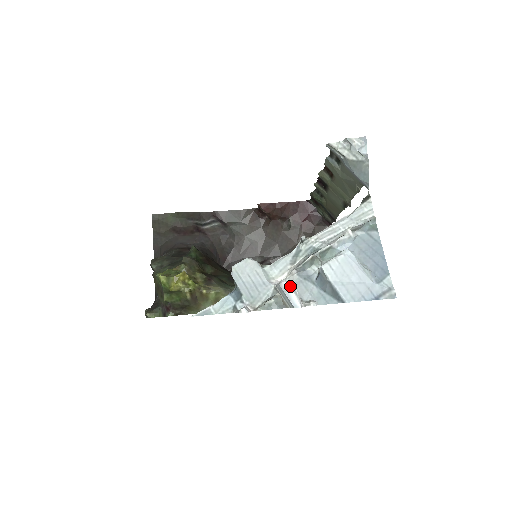
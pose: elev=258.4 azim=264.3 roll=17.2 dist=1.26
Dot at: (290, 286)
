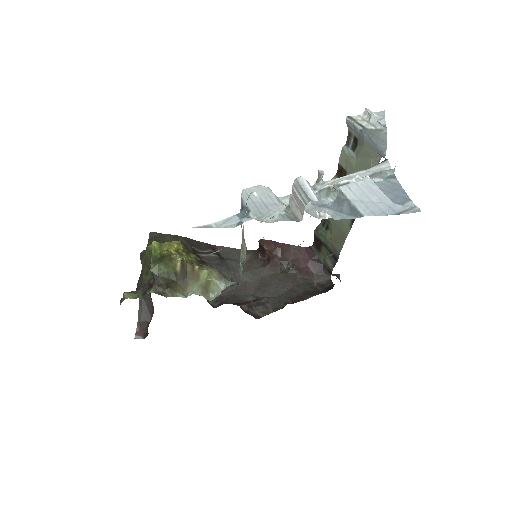
Dot at: (308, 183)
